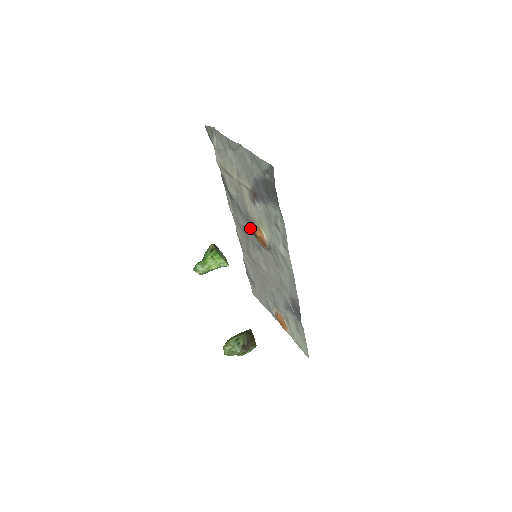
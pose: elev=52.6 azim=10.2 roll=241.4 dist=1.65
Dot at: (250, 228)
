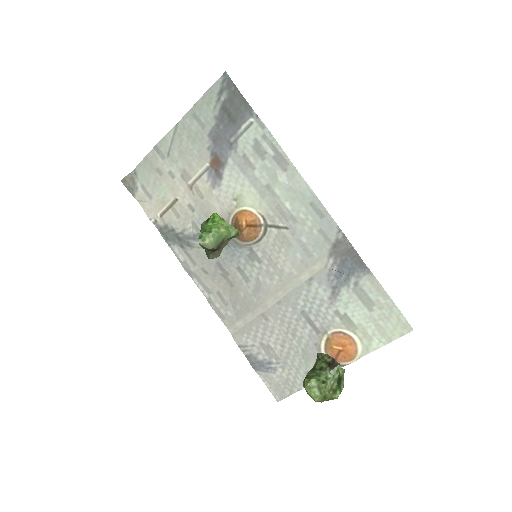
Dot at: occluded
